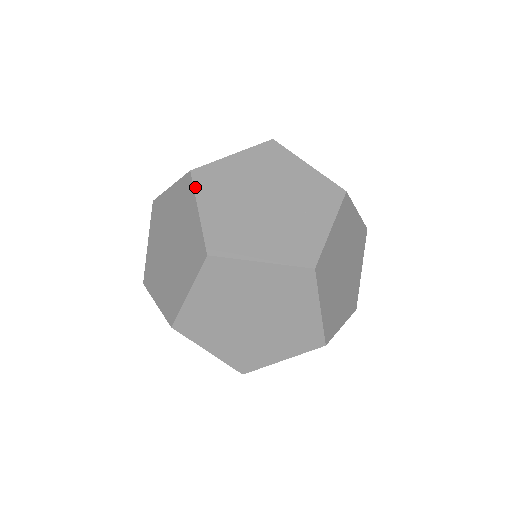
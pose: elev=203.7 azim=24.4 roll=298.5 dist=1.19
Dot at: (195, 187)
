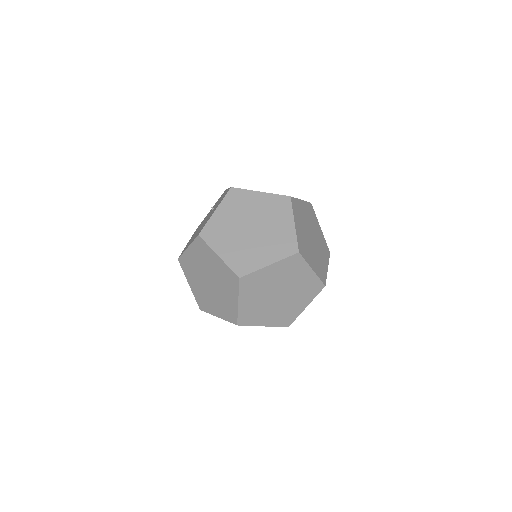
Dot at: (183, 270)
